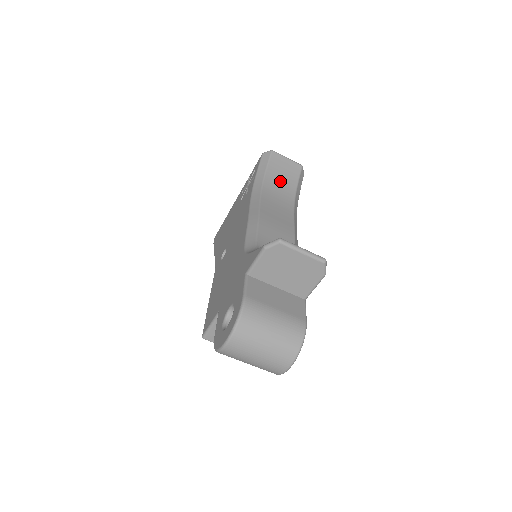
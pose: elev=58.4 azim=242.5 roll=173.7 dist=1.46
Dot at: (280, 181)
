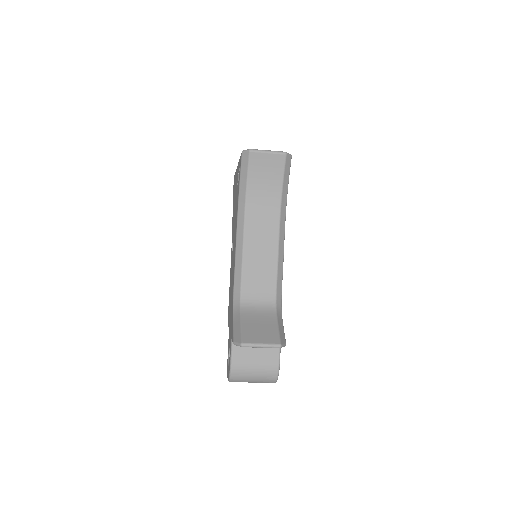
Dot at: (264, 185)
